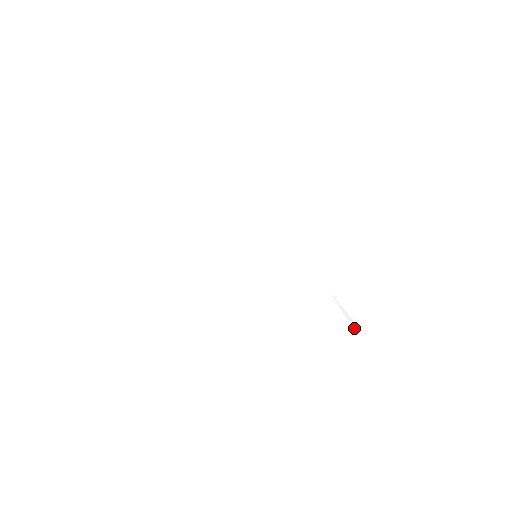
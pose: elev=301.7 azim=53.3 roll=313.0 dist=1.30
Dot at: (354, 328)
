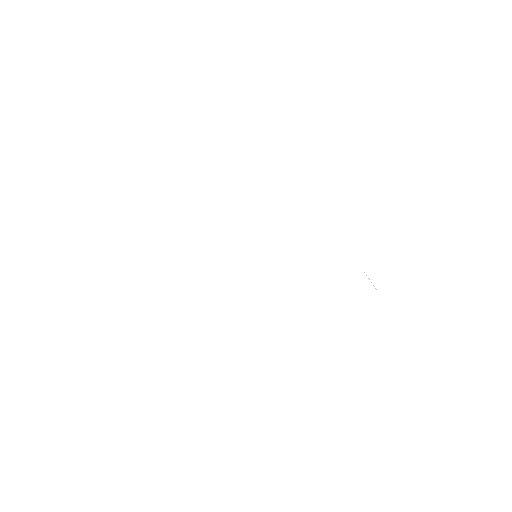
Dot at: (376, 289)
